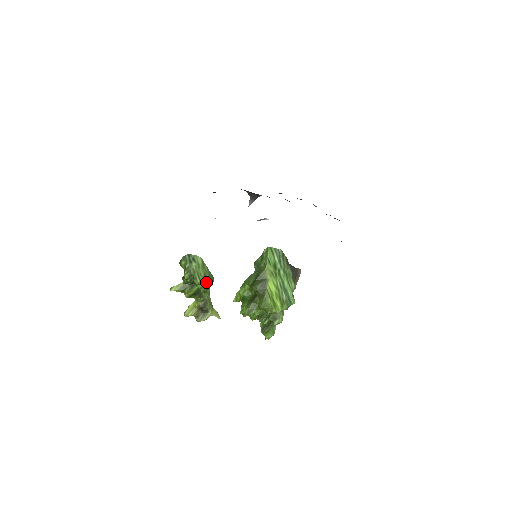
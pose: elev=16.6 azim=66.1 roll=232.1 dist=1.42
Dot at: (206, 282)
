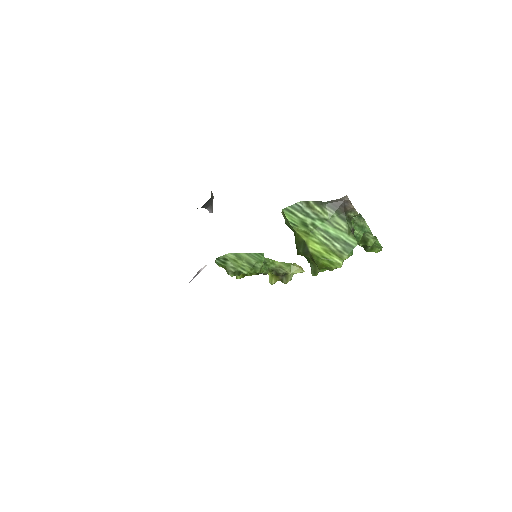
Dot at: (255, 266)
